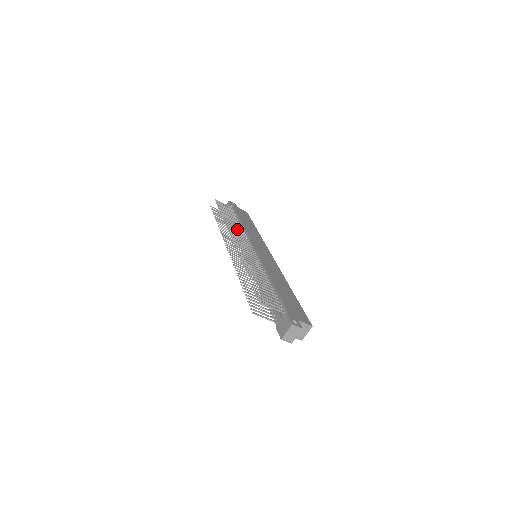
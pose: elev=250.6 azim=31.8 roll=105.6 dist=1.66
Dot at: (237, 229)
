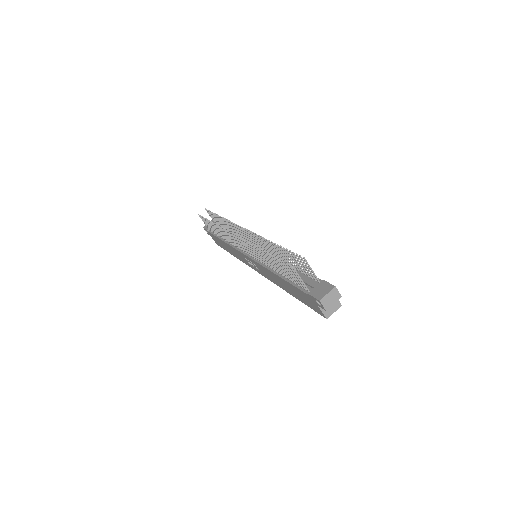
Dot at: (235, 231)
